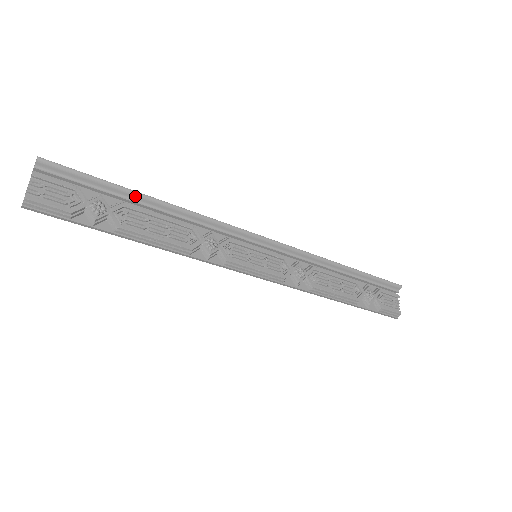
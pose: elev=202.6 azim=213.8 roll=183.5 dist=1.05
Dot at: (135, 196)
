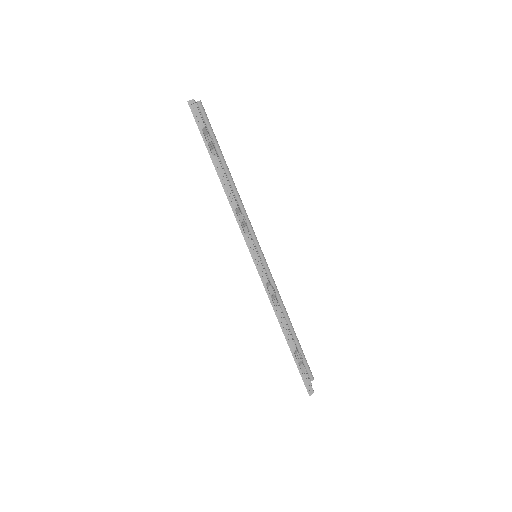
Dot at: (223, 161)
